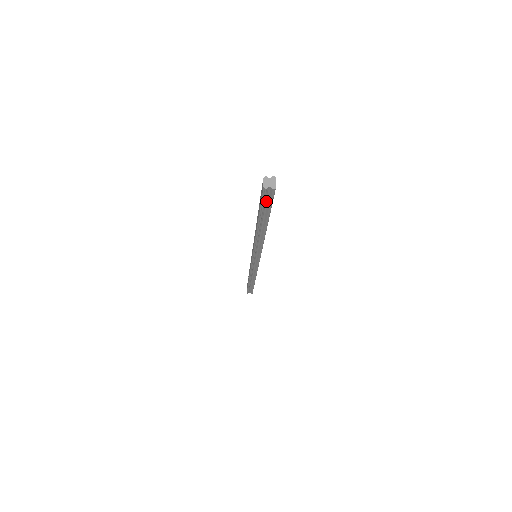
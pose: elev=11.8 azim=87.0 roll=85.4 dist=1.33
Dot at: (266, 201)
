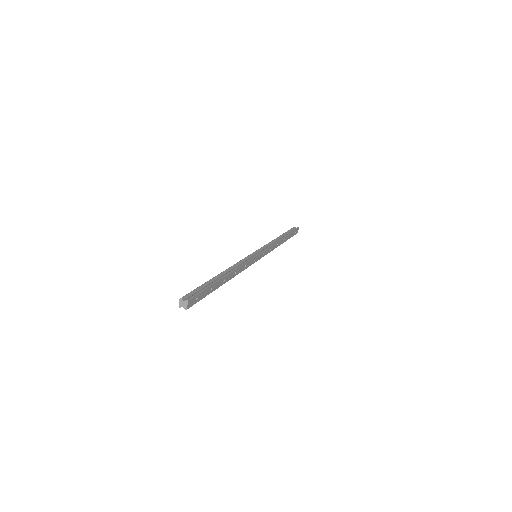
Dot at: occluded
